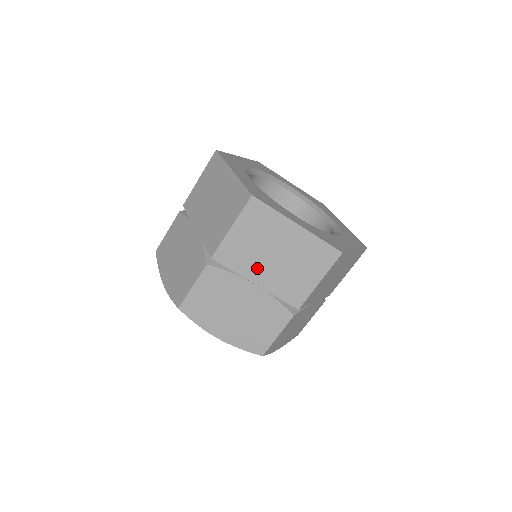
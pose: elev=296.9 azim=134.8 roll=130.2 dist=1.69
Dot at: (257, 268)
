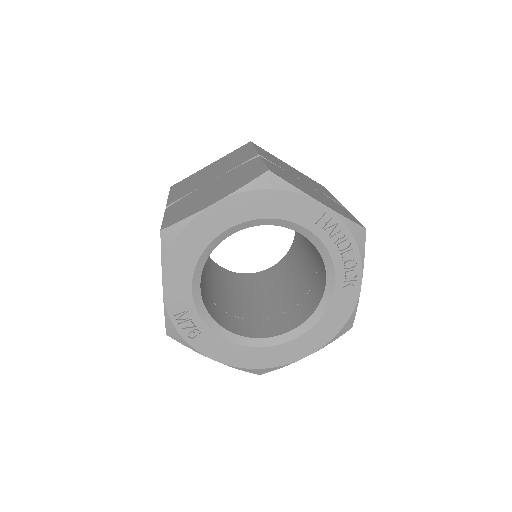
Dot at: (293, 173)
